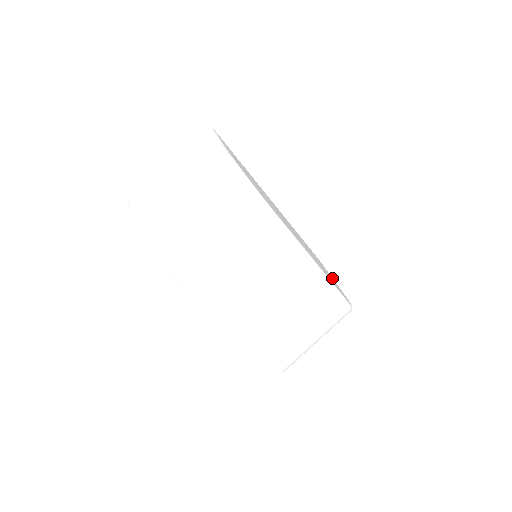
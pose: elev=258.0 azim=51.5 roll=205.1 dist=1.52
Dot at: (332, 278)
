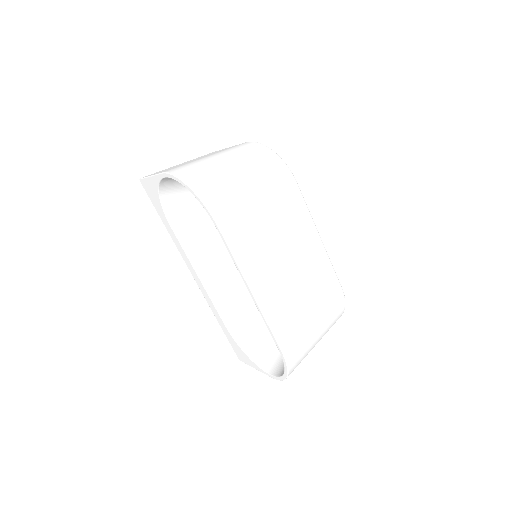
Dot at: occluded
